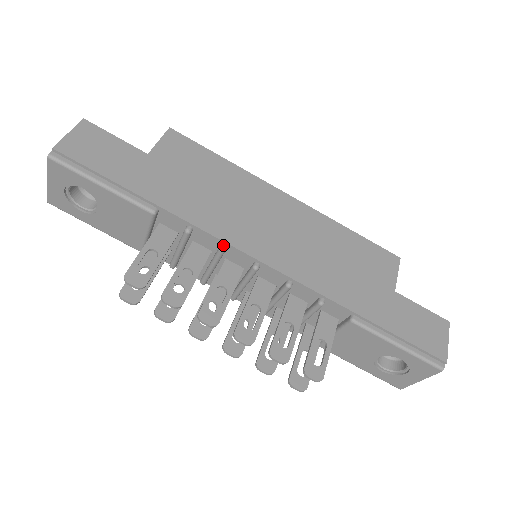
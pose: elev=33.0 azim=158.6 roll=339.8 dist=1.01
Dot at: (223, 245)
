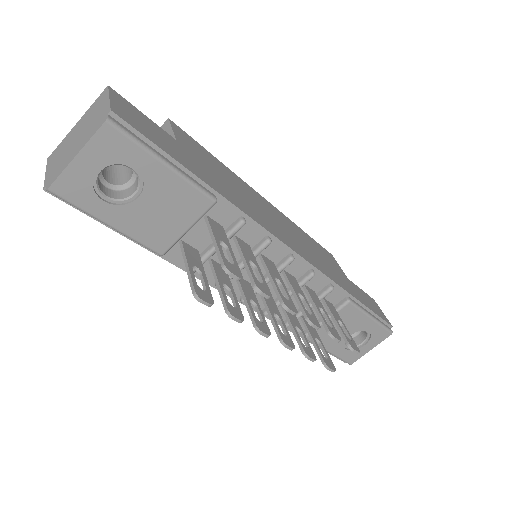
Dot at: (269, 237)
